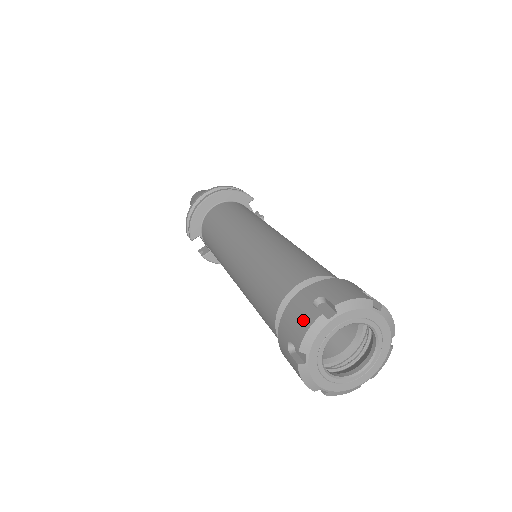
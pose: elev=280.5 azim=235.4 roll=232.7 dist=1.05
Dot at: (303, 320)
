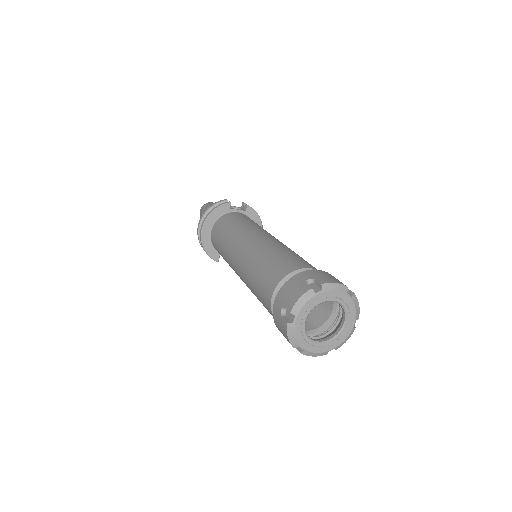
Dot at: (283, 329)
